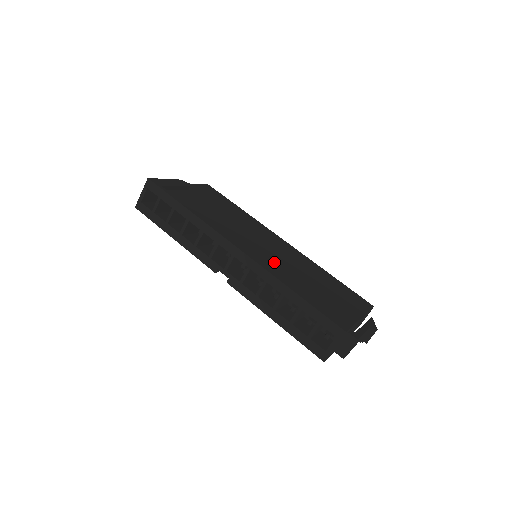
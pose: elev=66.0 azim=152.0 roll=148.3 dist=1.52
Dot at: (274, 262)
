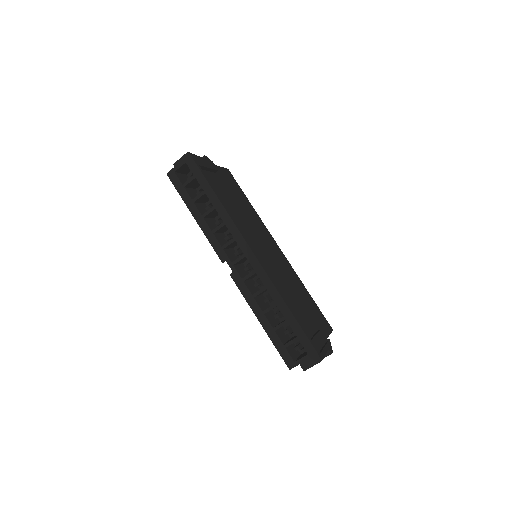
Dot at: (273, 270)
